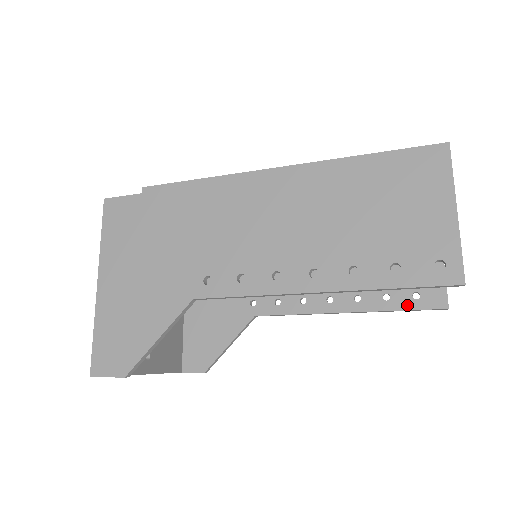
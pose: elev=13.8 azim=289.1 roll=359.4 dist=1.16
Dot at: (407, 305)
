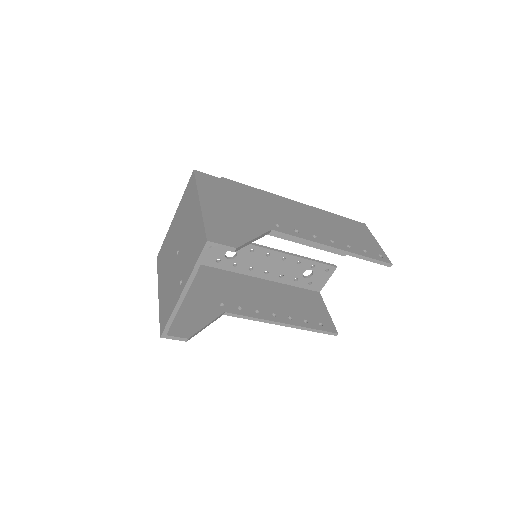
Dot at: (318, 327)
